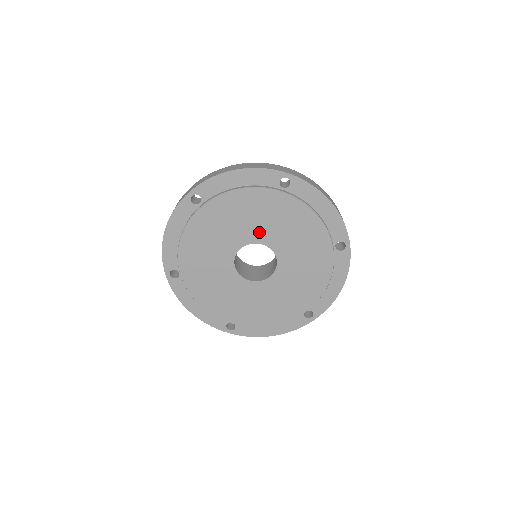
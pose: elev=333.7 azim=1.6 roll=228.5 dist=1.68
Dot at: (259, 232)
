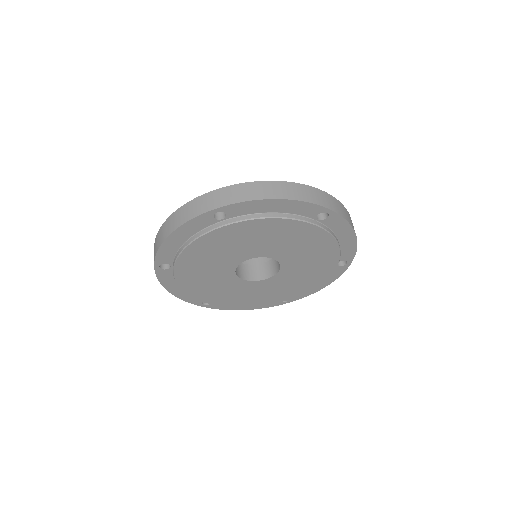
Dot at: (275, 250)
